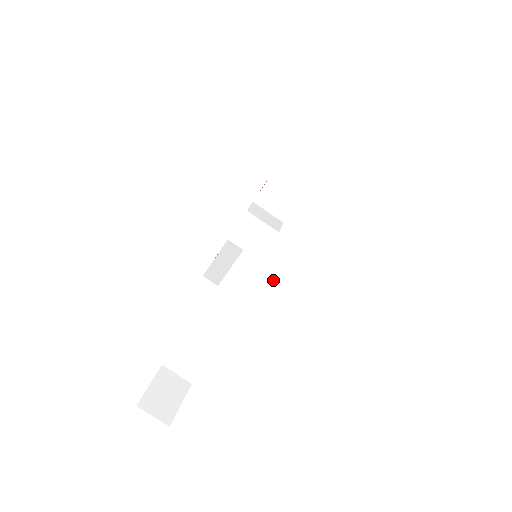
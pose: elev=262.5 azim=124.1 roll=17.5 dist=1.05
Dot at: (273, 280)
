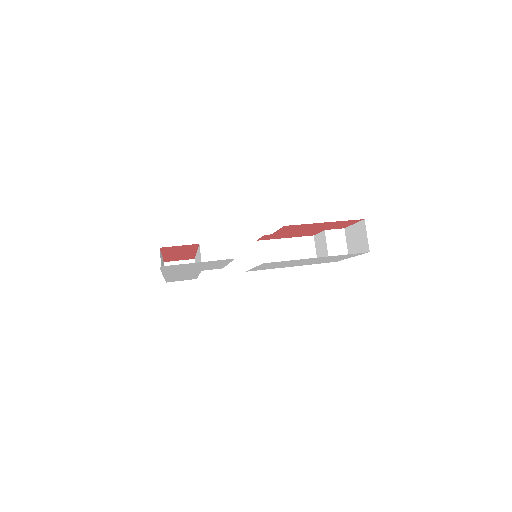
Dot at: occluded
